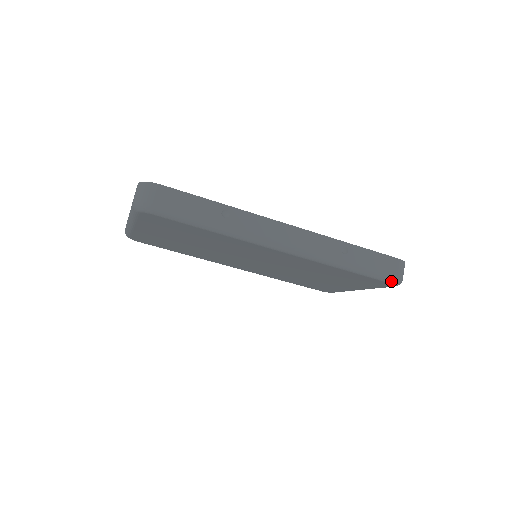
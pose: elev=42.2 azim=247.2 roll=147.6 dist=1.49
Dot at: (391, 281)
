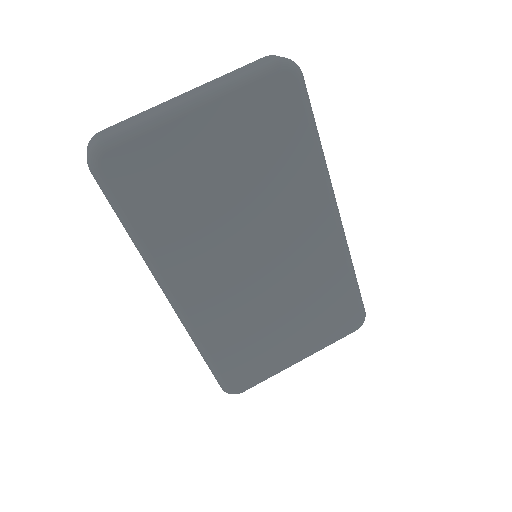
Dot at: (364, 313)
